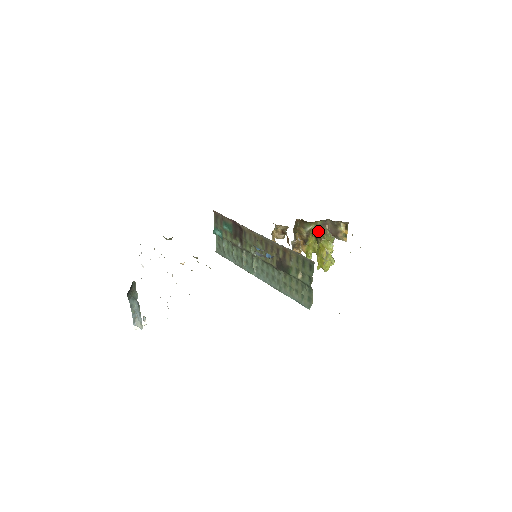
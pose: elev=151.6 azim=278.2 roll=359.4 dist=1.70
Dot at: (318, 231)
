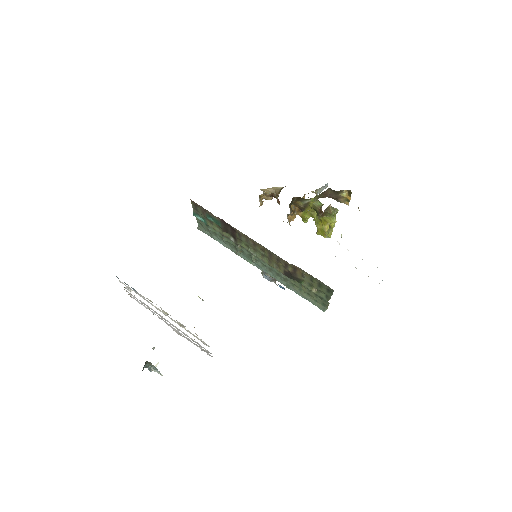
Dot at: (321, 214)
